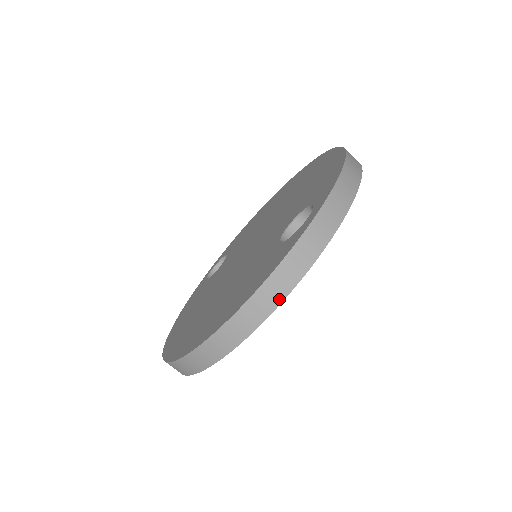
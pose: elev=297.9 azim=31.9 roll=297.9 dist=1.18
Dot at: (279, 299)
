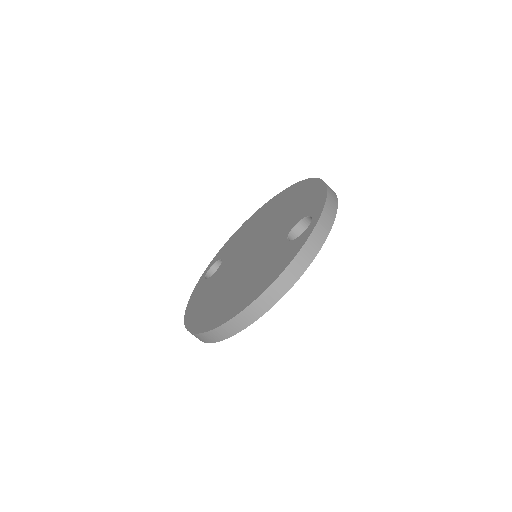
Dot at: (298, 276)
